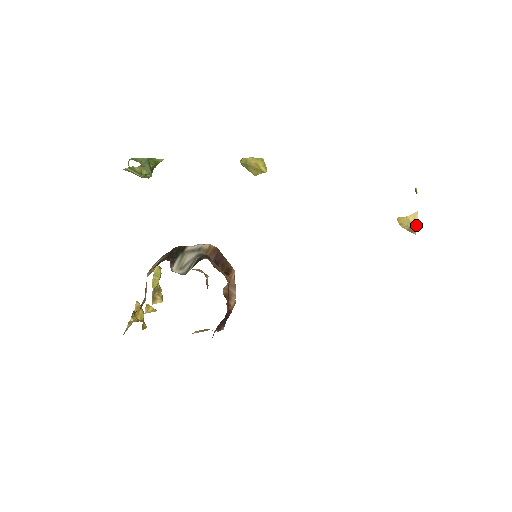
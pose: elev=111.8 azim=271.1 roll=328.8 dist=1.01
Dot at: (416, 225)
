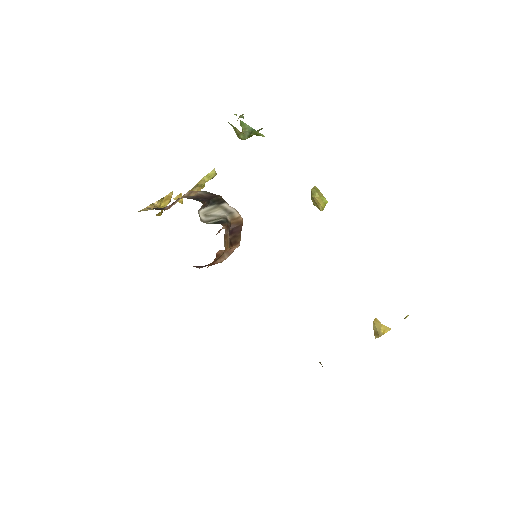
Dot at: (381, 334)
